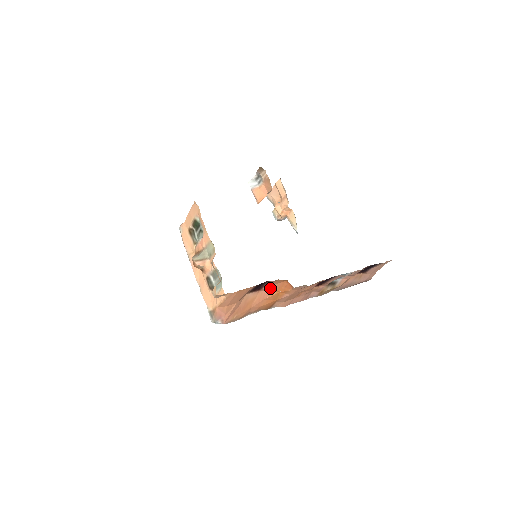
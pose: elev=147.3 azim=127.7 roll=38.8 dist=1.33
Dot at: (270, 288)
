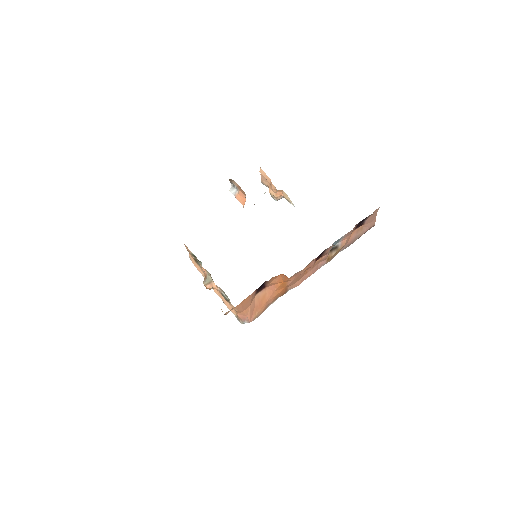
Dot at: (272, 283)
